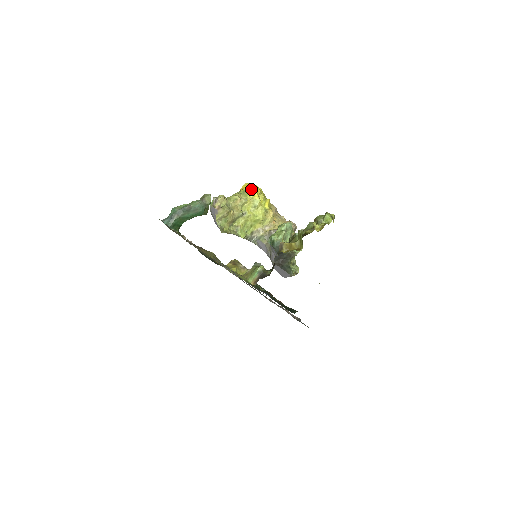
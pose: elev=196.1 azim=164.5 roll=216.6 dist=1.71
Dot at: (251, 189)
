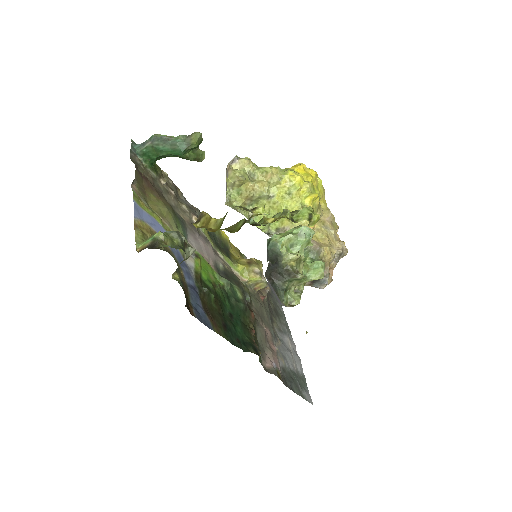
Dot at: (300, 172)
